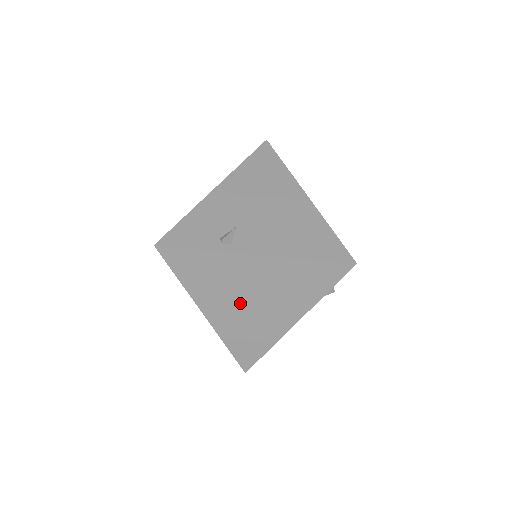
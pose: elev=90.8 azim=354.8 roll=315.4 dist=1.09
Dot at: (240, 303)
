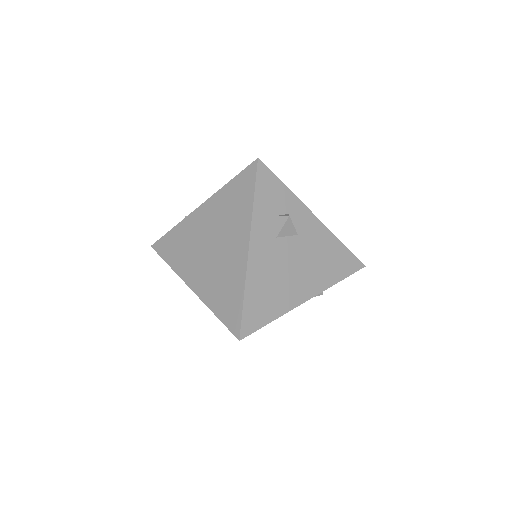
Dot at: (206, 257)
